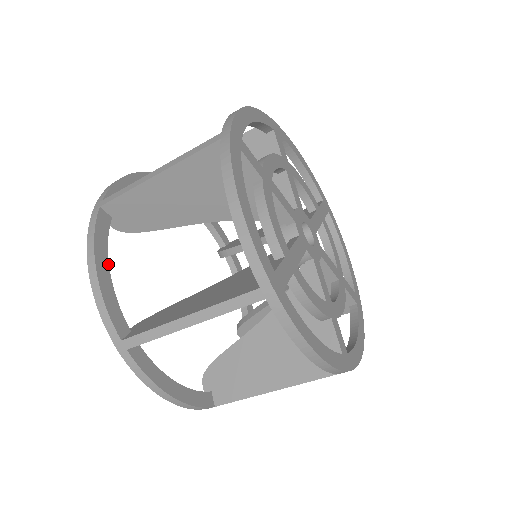
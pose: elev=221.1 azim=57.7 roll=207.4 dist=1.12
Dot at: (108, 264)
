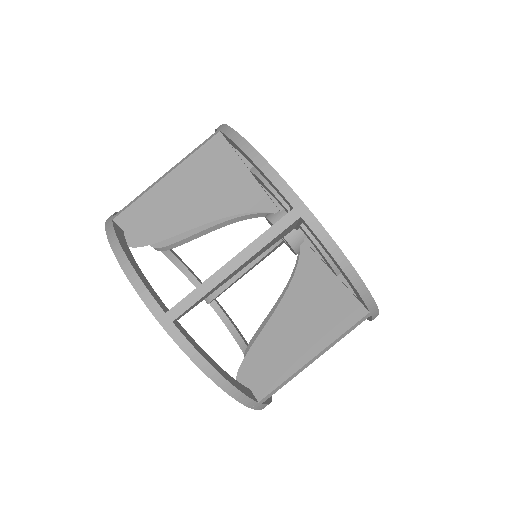
Dot at: occluded
